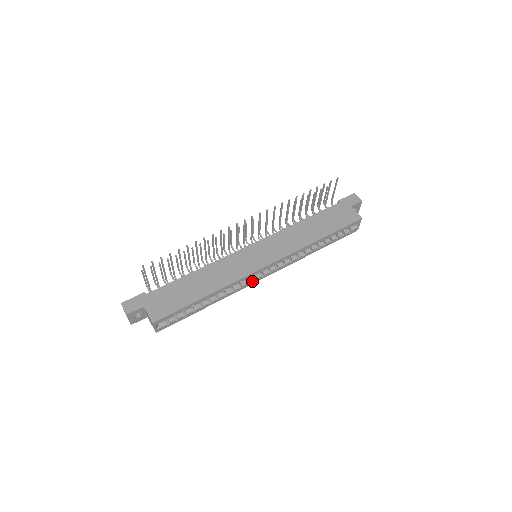
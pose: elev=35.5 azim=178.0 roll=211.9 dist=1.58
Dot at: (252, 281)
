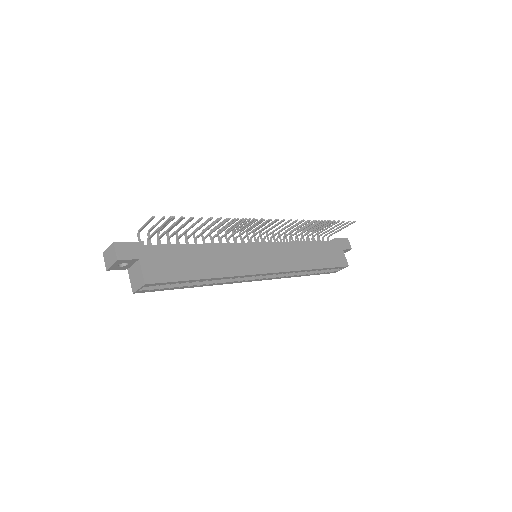
Dot at: (243, 280)
